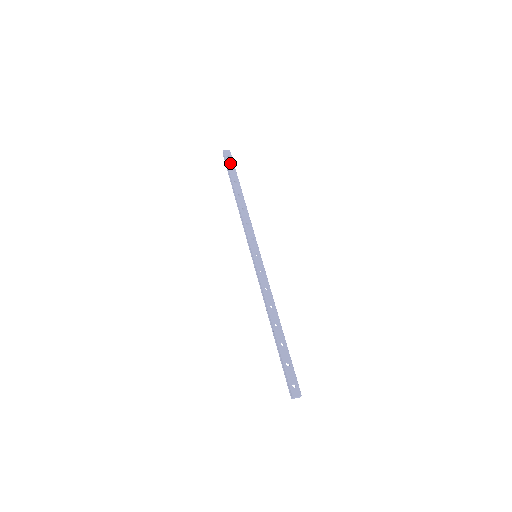
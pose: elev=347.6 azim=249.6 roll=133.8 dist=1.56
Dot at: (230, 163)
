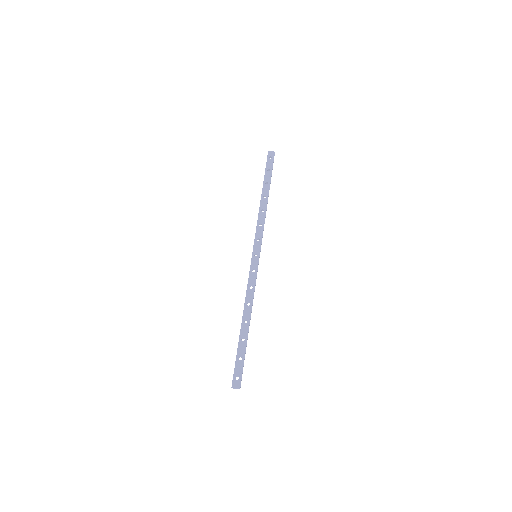
Dot at: (269, 164)
